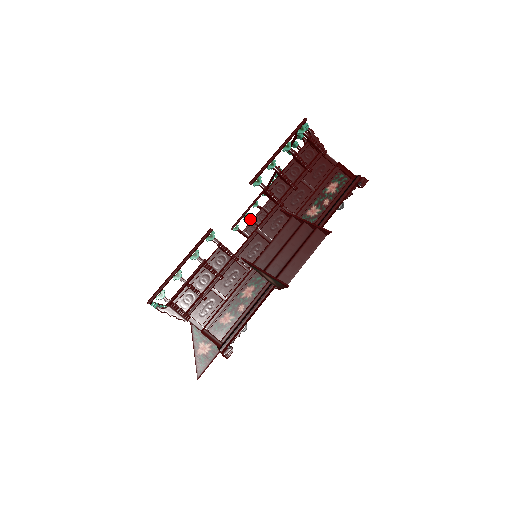
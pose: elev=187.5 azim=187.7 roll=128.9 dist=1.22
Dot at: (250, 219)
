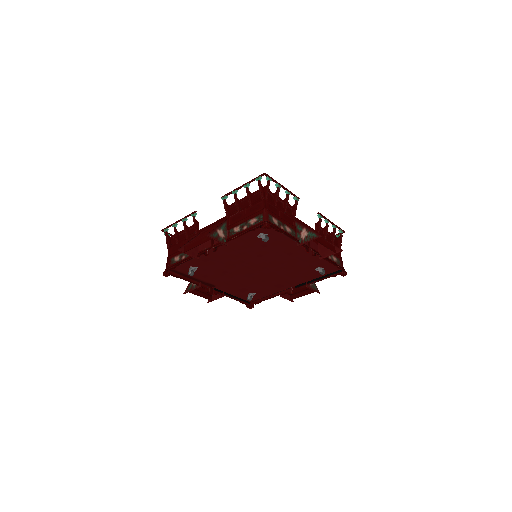
Dot at: occluded
